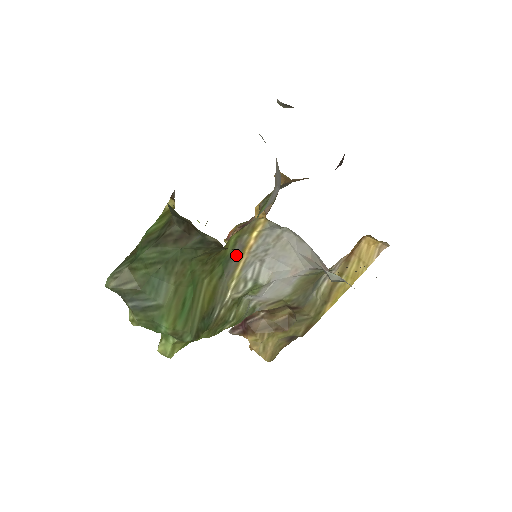
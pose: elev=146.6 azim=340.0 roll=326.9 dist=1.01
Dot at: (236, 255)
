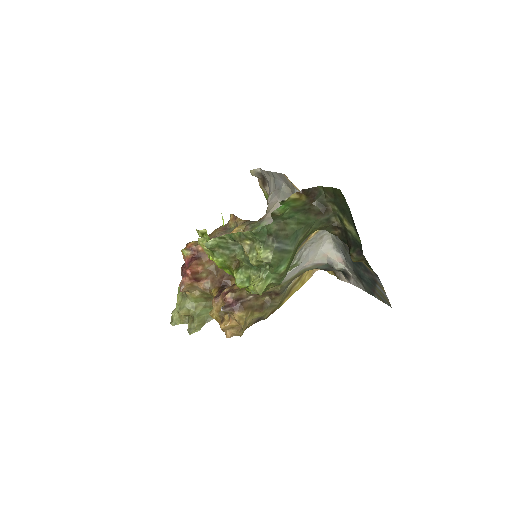
Dot at: (305, 239)
